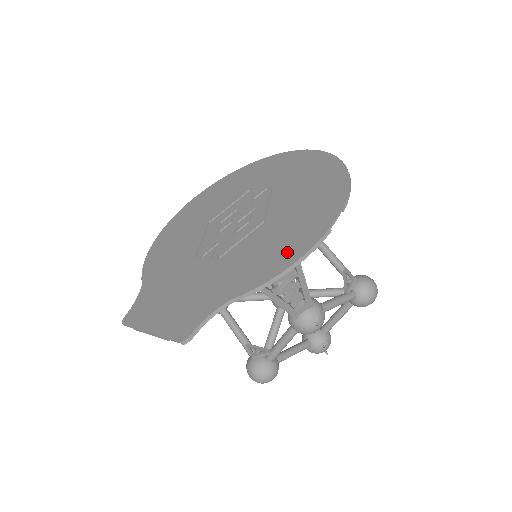
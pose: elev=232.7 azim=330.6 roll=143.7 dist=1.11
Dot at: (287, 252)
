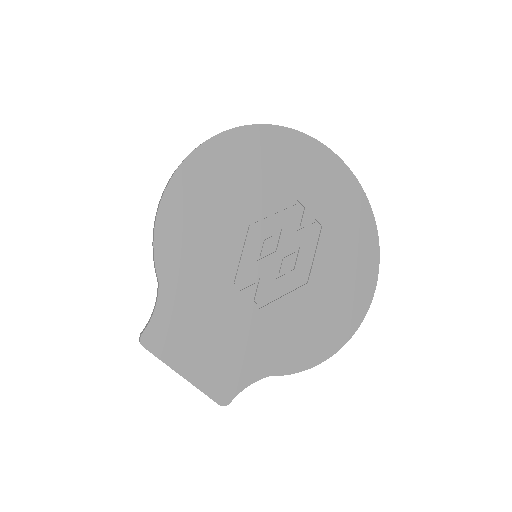
Dot at: (319, 346)
